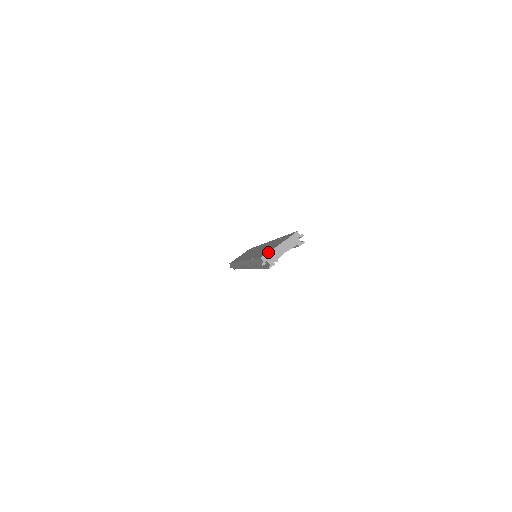
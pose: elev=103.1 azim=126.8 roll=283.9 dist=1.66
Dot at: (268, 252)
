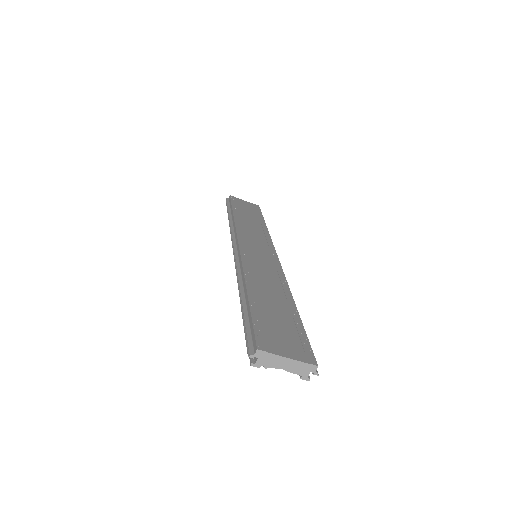
Dot at: (270, 352)
